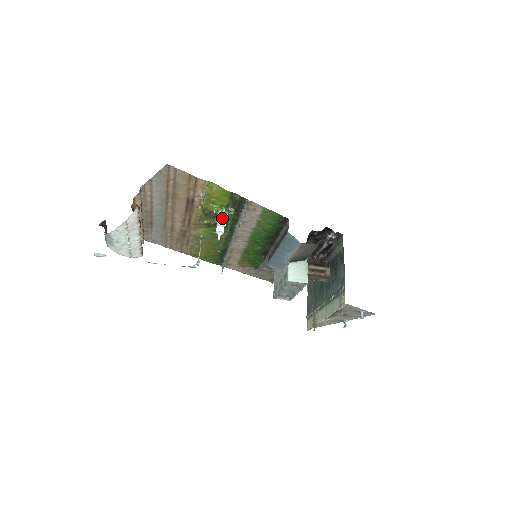
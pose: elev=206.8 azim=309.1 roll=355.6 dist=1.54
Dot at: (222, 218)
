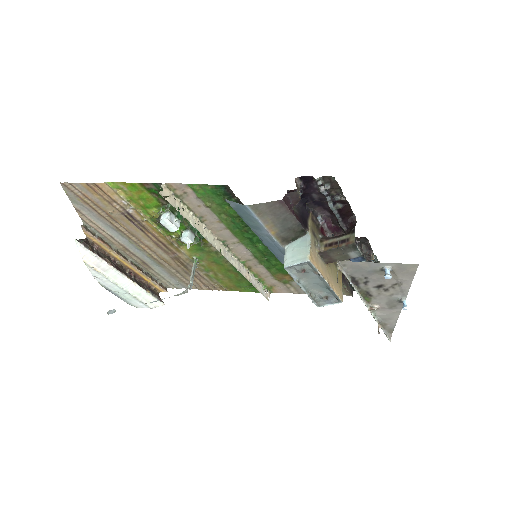
Dot at: (162, 220)
